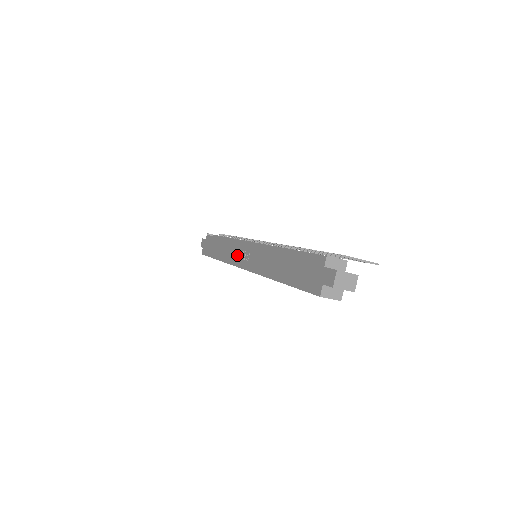
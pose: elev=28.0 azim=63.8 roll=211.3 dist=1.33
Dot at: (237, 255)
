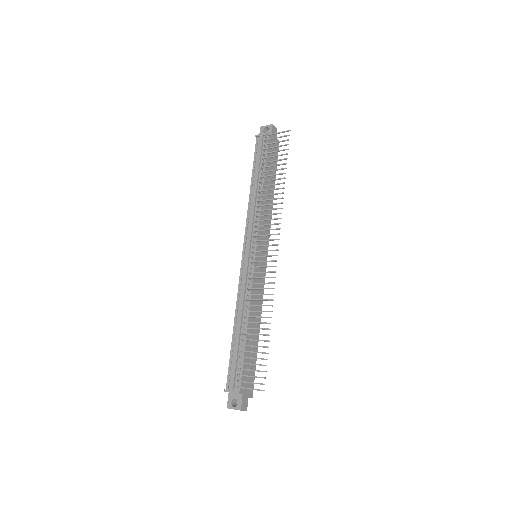
Dot at: occluded
